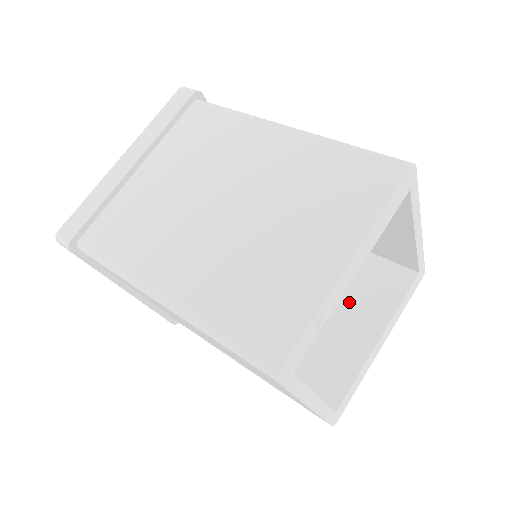
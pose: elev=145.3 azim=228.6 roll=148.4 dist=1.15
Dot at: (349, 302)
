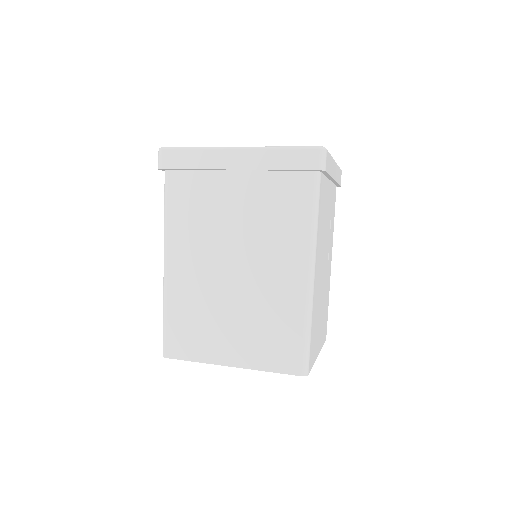
Dot at: occluded
